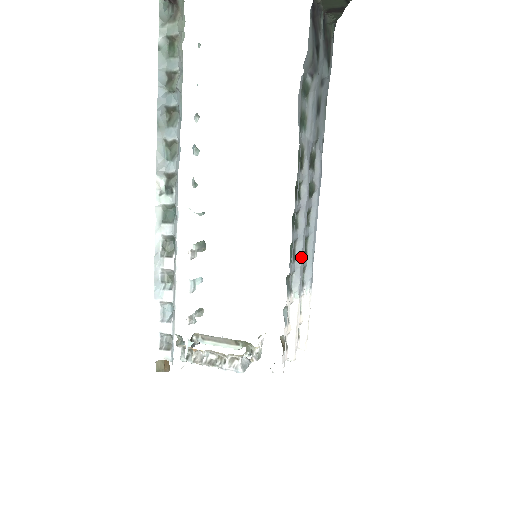
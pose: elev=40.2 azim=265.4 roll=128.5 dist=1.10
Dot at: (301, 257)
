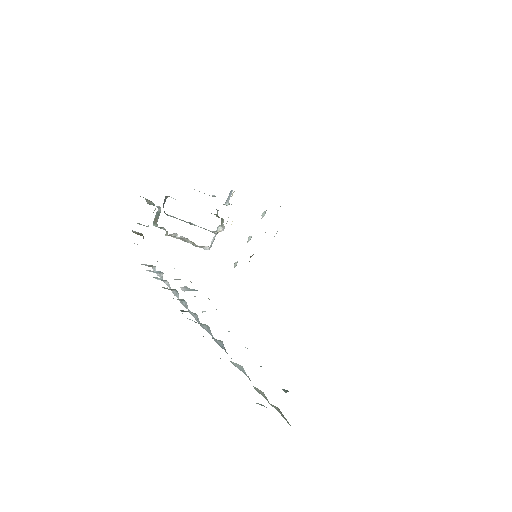
Dot at: occluded
